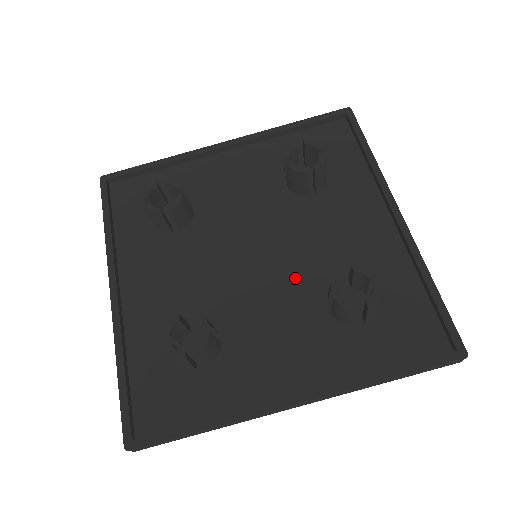
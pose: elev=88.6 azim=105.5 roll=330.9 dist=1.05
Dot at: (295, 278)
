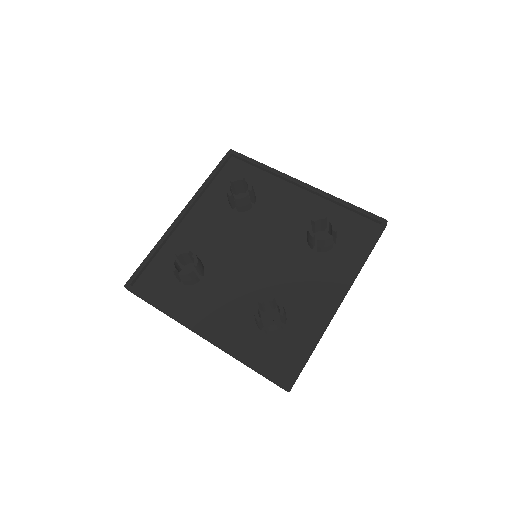
Dot at: (285, 250)
